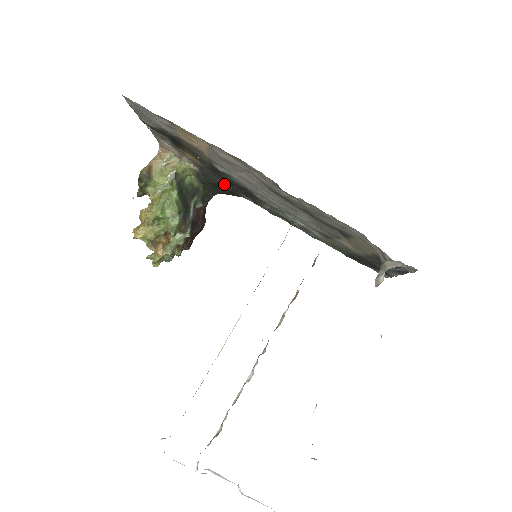
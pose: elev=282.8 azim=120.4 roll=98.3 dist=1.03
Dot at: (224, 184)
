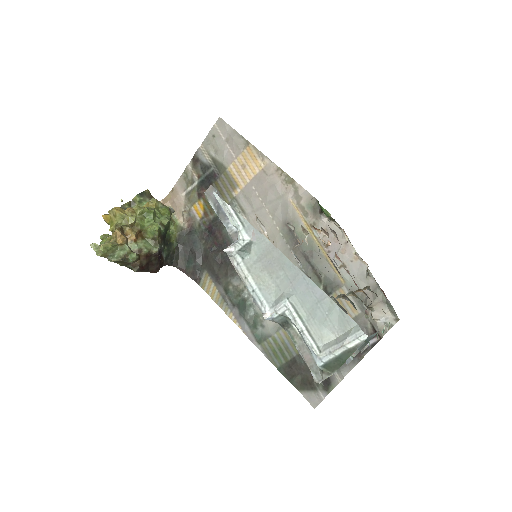
Dot at: (200, 252)
